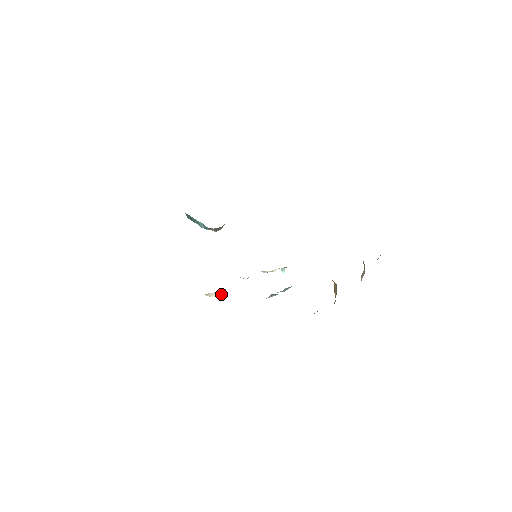
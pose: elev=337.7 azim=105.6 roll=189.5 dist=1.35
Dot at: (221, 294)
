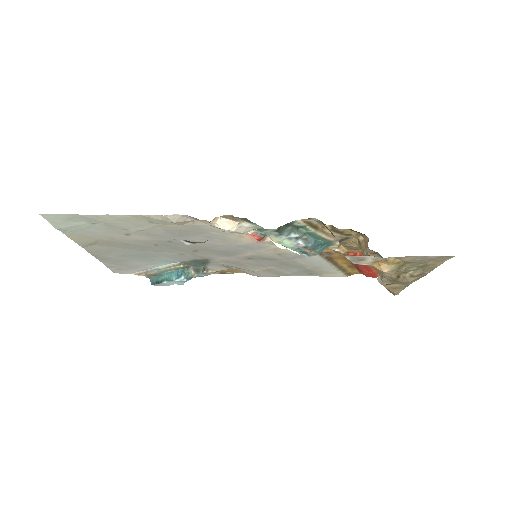
Dot at: (234, 230)
